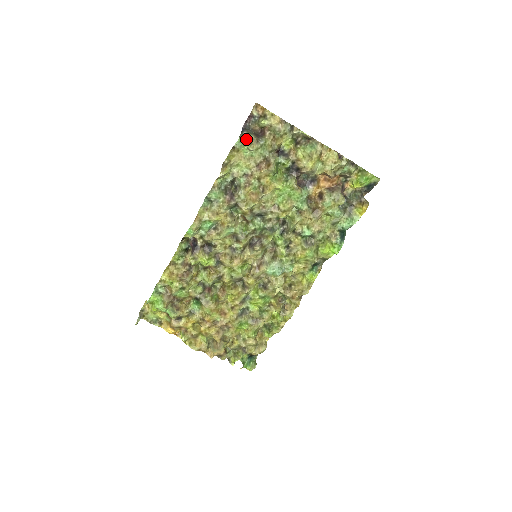
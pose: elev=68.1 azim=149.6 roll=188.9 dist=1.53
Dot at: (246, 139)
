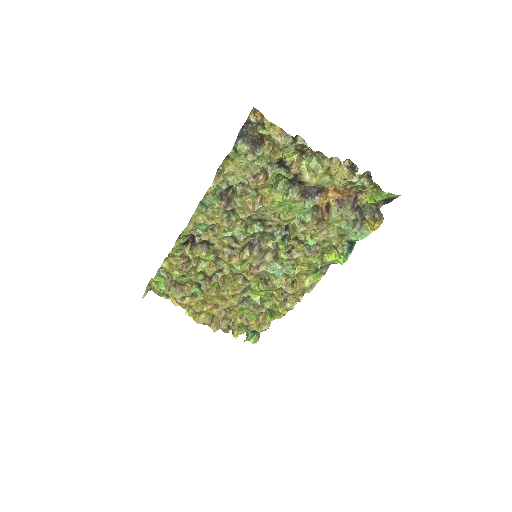
Dot at: (240, 150)
